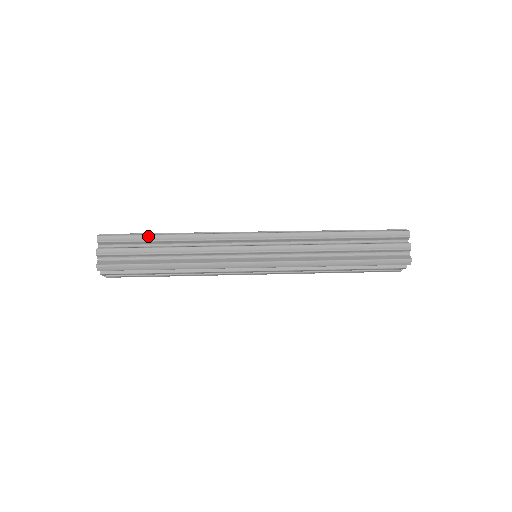
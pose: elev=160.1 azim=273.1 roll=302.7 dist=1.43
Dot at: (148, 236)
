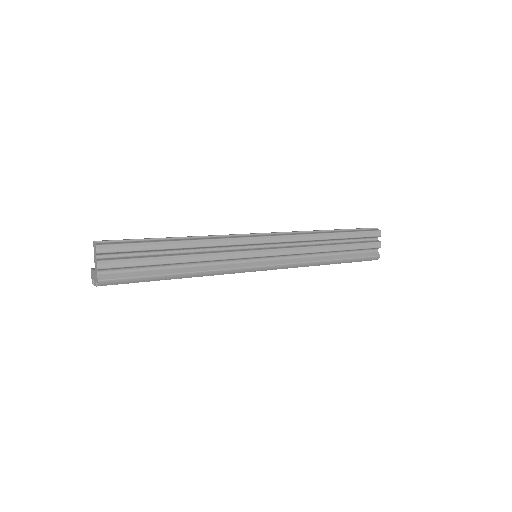
Dot at: (156, 244)
